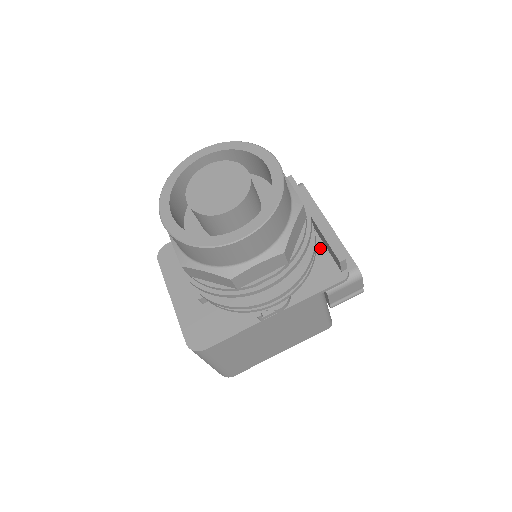
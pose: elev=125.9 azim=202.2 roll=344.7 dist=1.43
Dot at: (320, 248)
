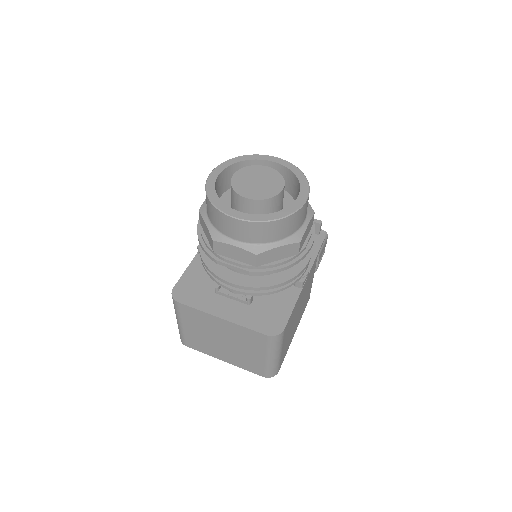
Dot at: occluded
